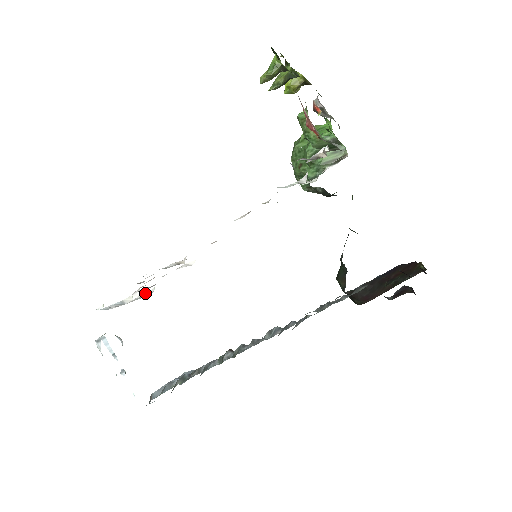
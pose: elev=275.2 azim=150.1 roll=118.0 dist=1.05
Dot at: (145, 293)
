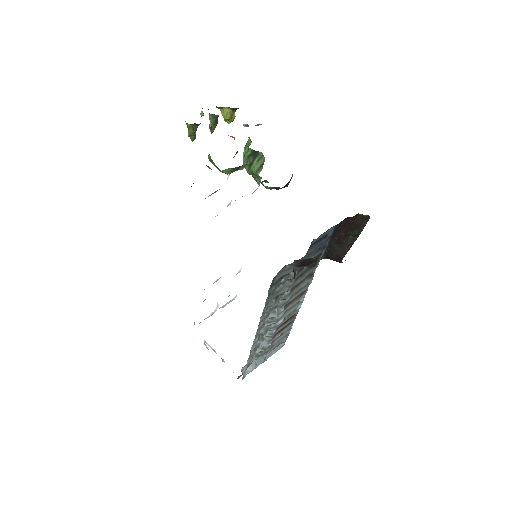
Dot at: (233, 299)
